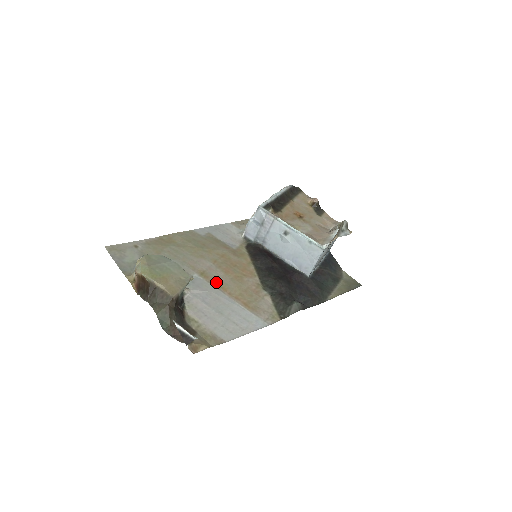
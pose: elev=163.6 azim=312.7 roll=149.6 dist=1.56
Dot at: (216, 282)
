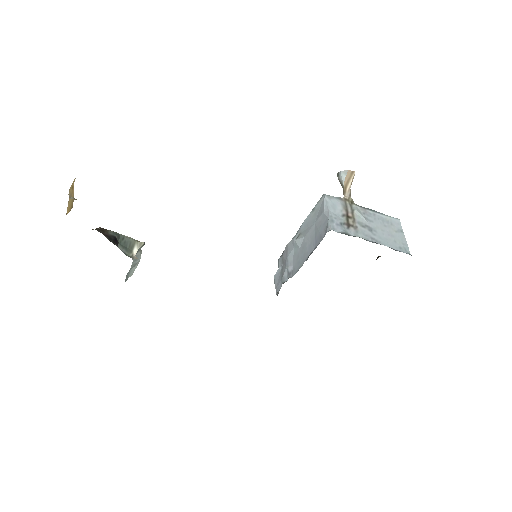
Dot at: occluded
